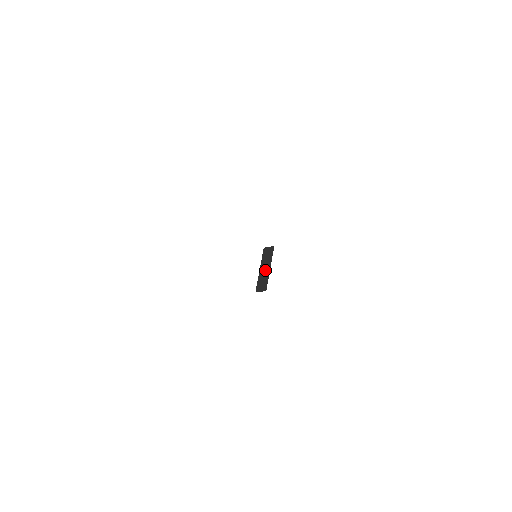
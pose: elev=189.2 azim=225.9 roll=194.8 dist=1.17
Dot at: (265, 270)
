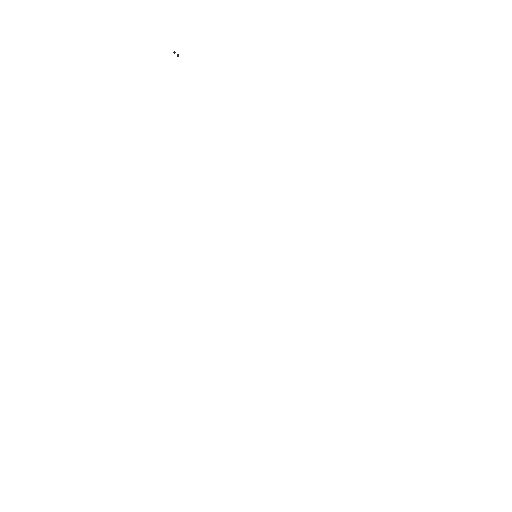
Dot at: occluded
